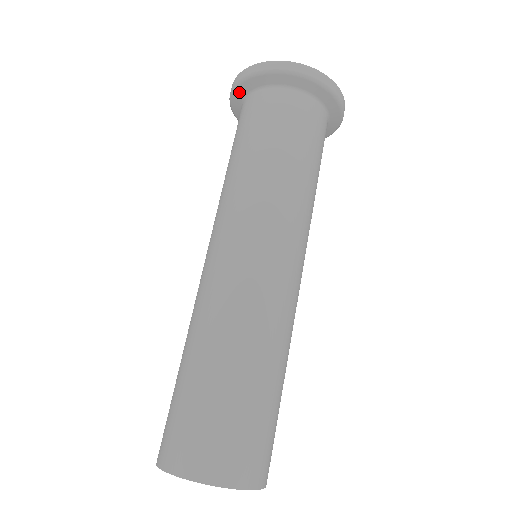
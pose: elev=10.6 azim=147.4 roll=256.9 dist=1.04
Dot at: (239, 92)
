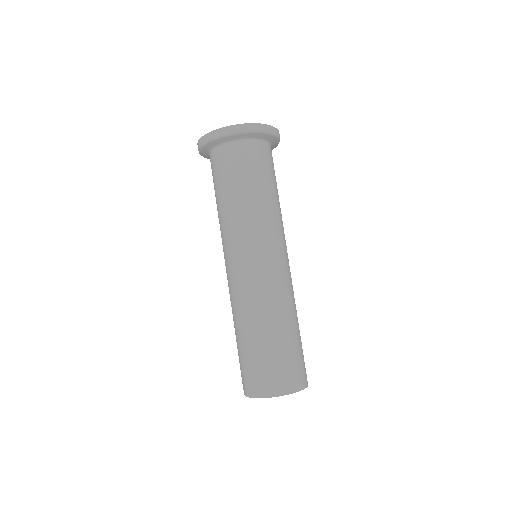
Dot at: (227, 138)
